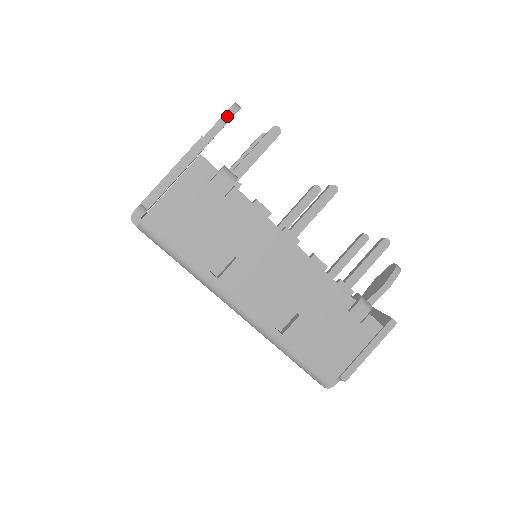
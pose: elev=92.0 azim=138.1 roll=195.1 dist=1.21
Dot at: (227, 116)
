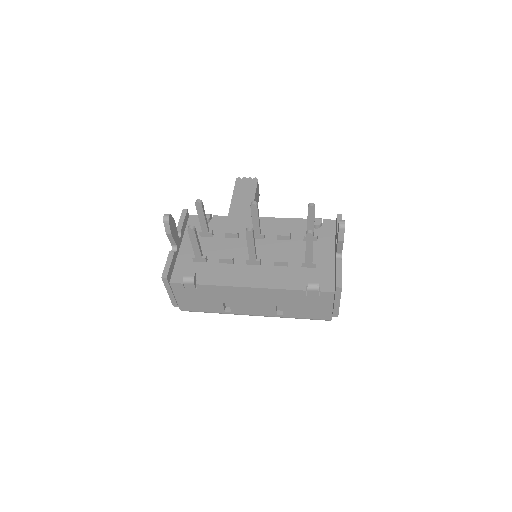
Dot at: (167, 229)
